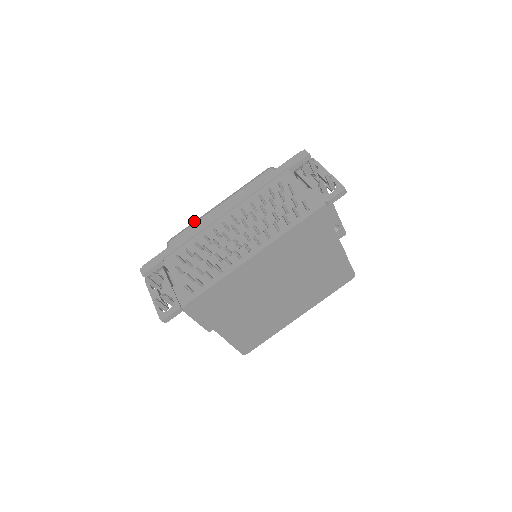
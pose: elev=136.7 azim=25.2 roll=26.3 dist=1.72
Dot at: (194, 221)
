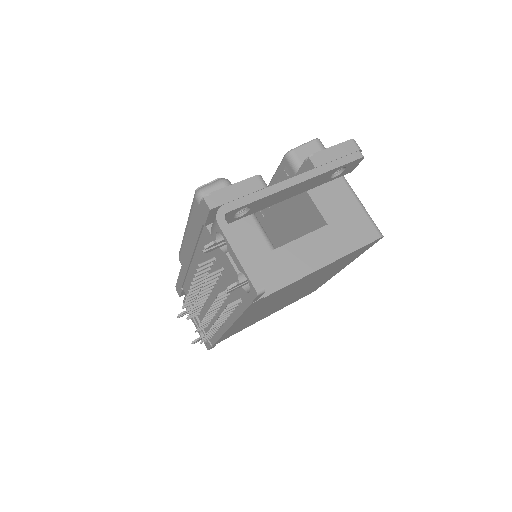
Dot at: (182, 240)
